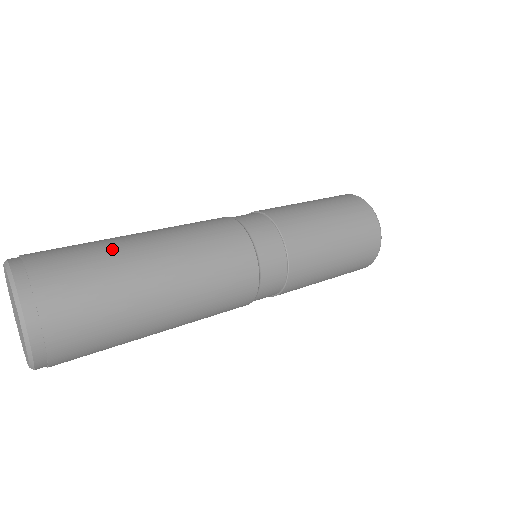
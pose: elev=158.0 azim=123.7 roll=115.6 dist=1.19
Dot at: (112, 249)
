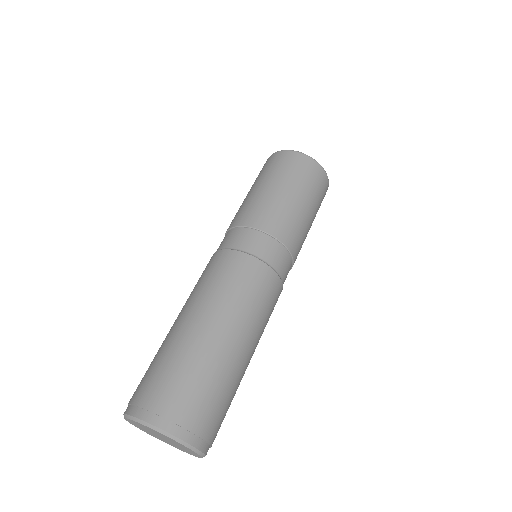
Dot at: (234, 377)
